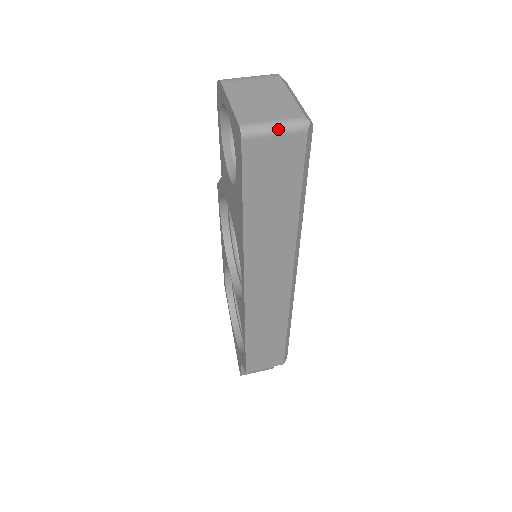
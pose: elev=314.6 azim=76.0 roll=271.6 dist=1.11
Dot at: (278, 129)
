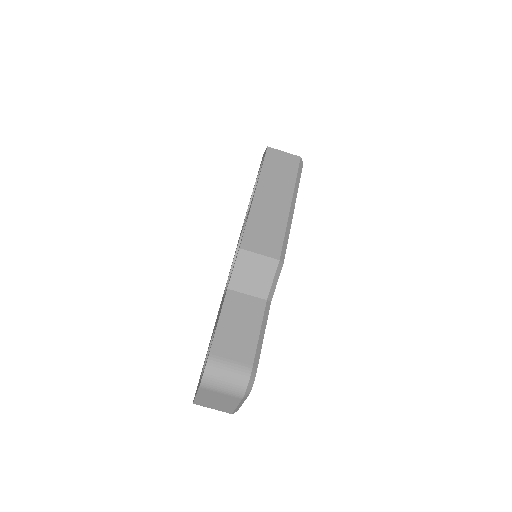
Dot at: occluded
